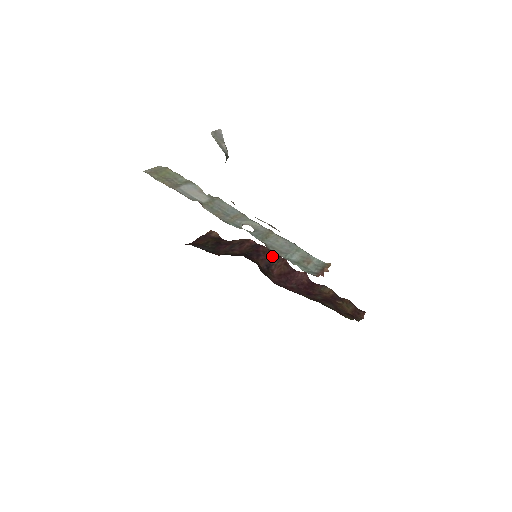
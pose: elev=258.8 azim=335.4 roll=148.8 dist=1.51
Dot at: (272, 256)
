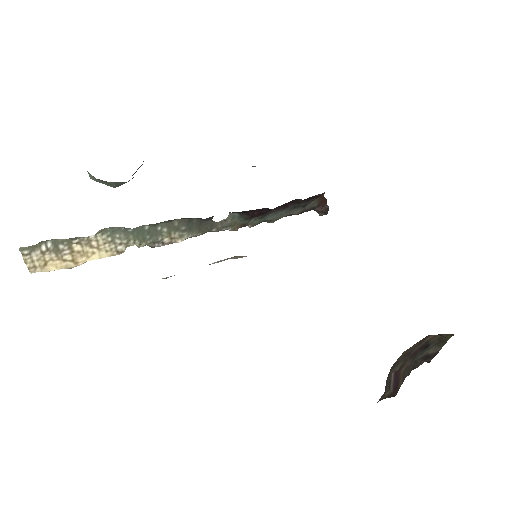
Dot at: occluded
